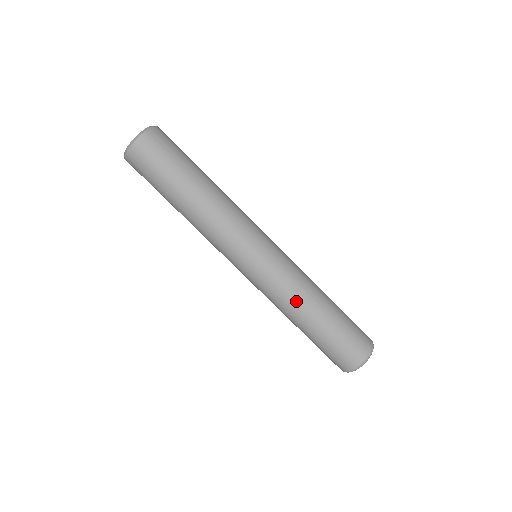
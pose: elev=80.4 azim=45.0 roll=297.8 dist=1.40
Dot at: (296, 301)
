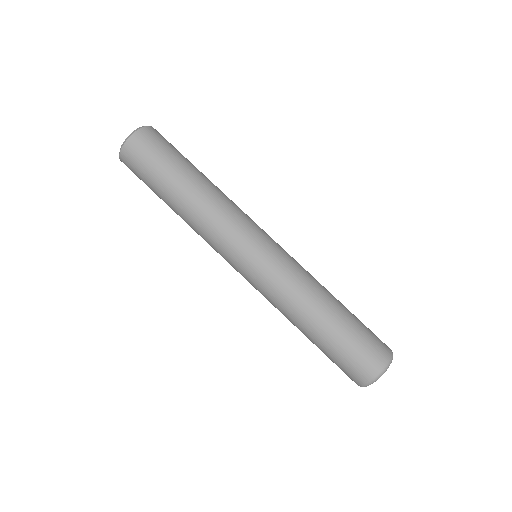
Dot at: (299, 301)
